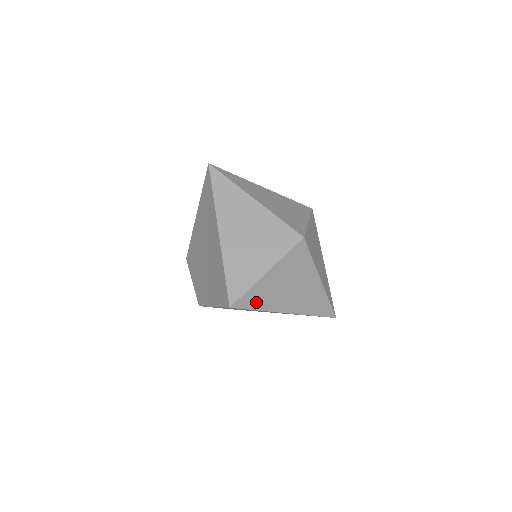
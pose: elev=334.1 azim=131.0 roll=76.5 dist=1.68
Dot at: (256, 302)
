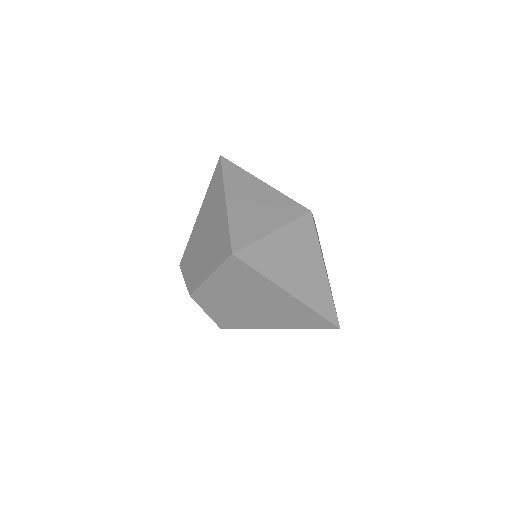
Dot at: (259, 262)
